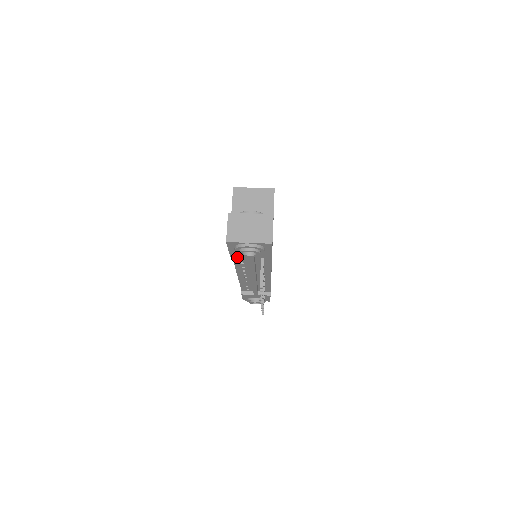
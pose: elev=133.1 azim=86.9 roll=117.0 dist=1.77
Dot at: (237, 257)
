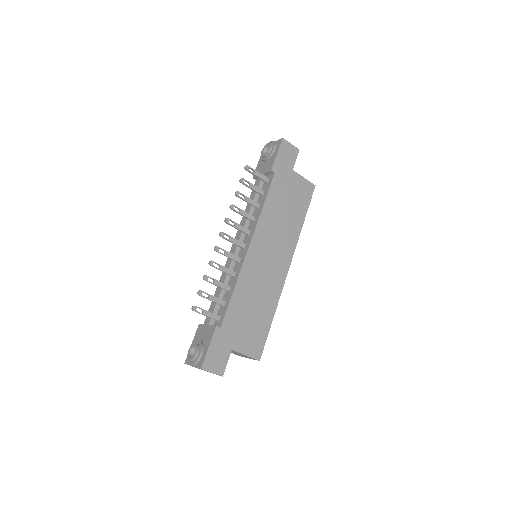
Dot at: occluded
